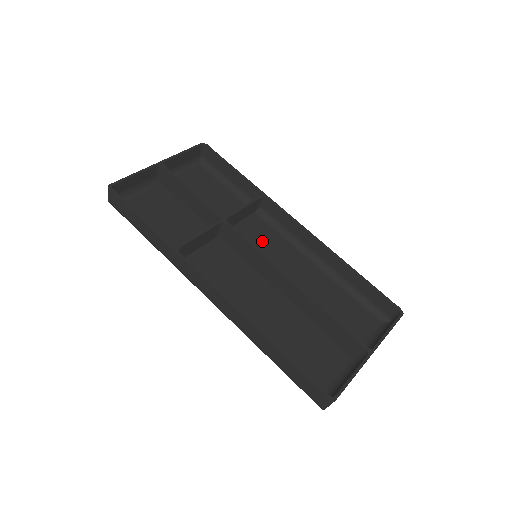
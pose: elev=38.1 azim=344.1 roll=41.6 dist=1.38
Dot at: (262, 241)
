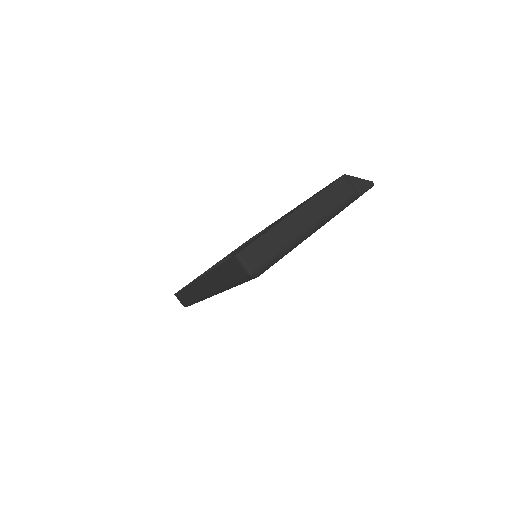
Dot at: occluded
